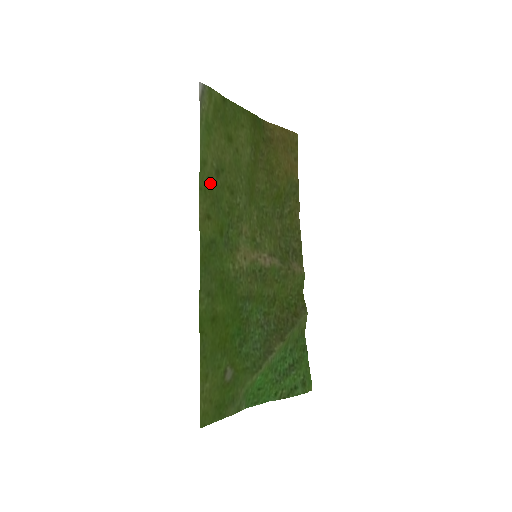
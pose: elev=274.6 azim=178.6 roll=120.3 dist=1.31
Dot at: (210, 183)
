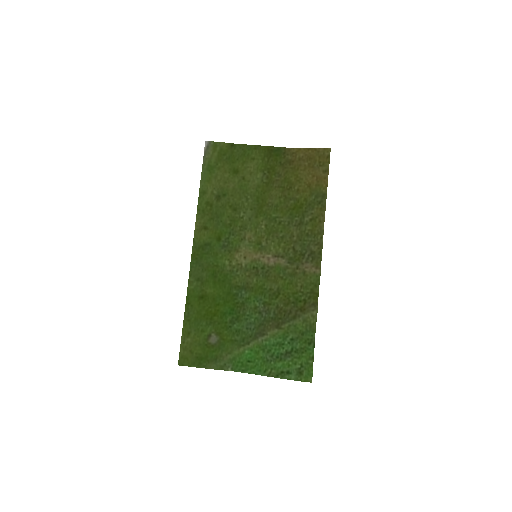
Dot at: (209, 205)
